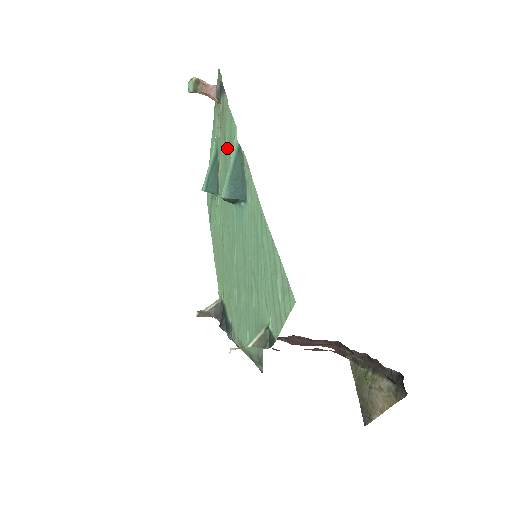
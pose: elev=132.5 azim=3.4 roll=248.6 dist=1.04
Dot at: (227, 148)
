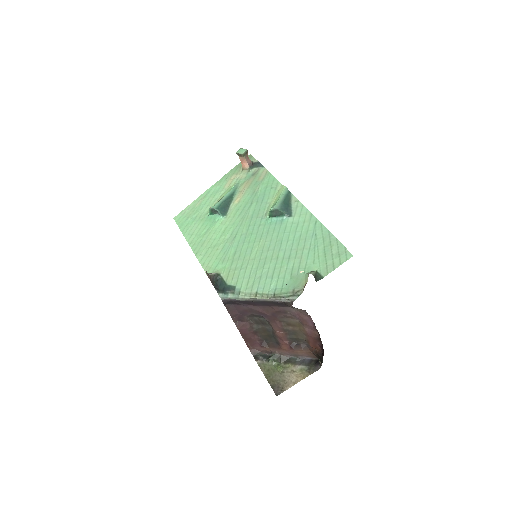
Dot at: (260, 192)
